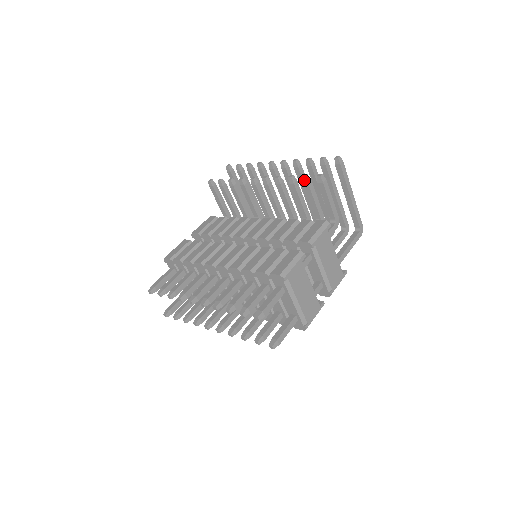
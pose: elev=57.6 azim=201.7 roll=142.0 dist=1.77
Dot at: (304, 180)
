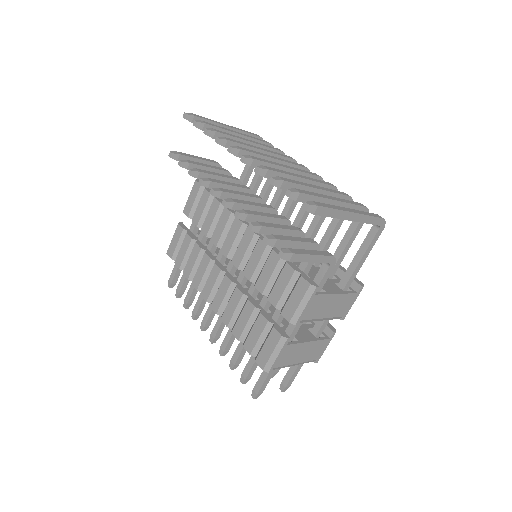
Dot at: (267, 243)
